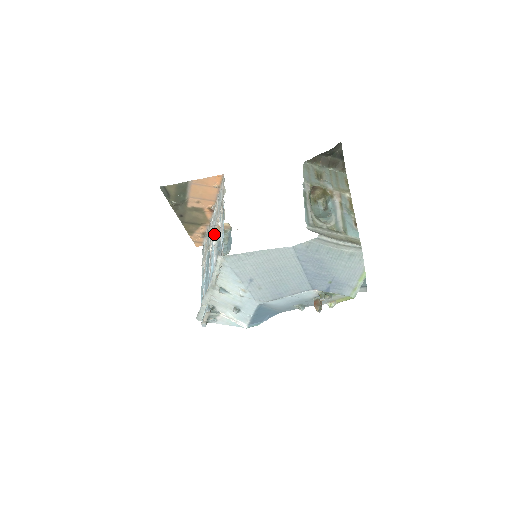
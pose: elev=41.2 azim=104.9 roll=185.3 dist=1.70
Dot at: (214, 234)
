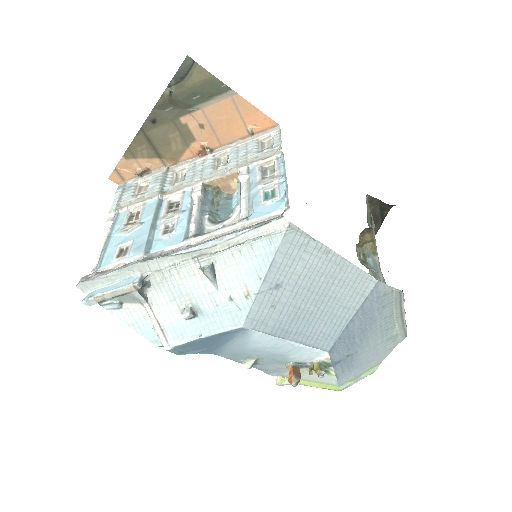
Dot at: (202, 183)
